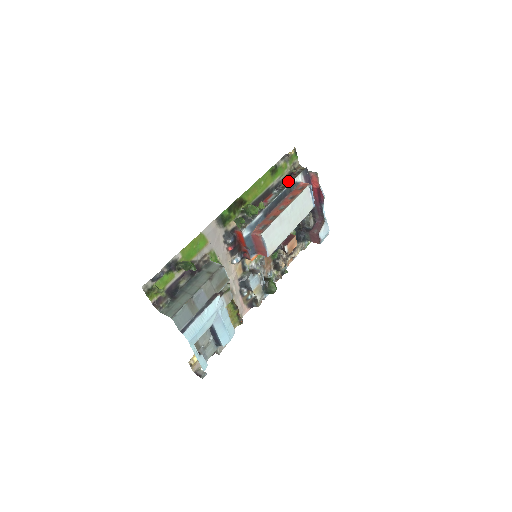
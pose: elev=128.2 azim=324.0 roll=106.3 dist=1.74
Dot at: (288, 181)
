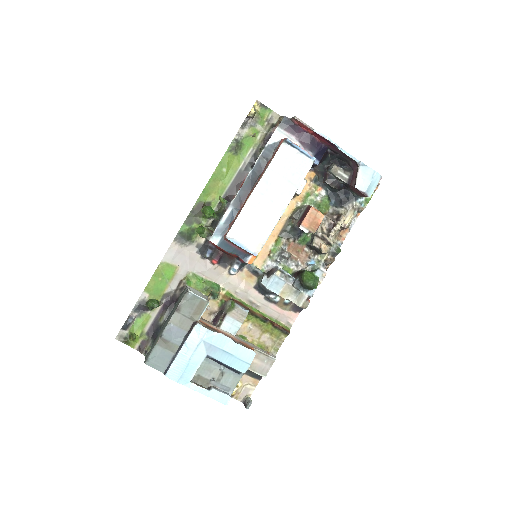
Dot at: occluded
